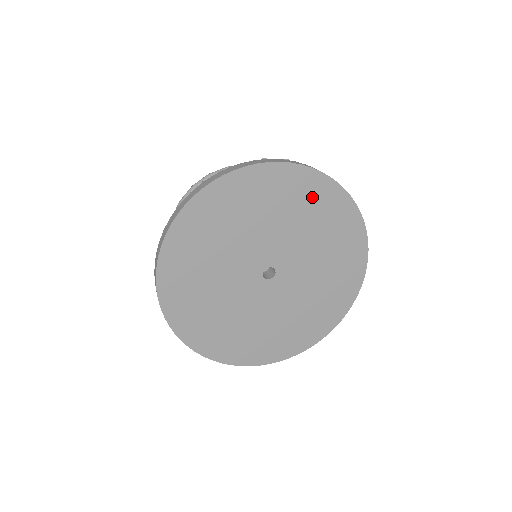
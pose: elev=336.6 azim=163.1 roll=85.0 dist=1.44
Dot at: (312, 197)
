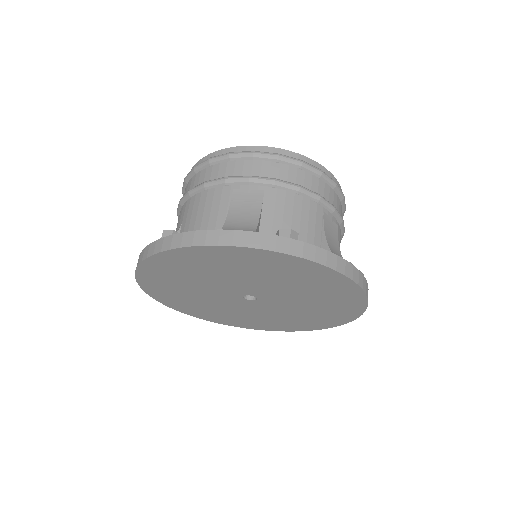
Dot at: (282, 267)
